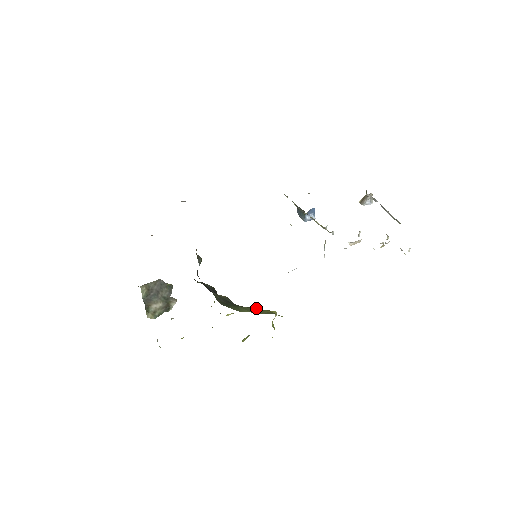
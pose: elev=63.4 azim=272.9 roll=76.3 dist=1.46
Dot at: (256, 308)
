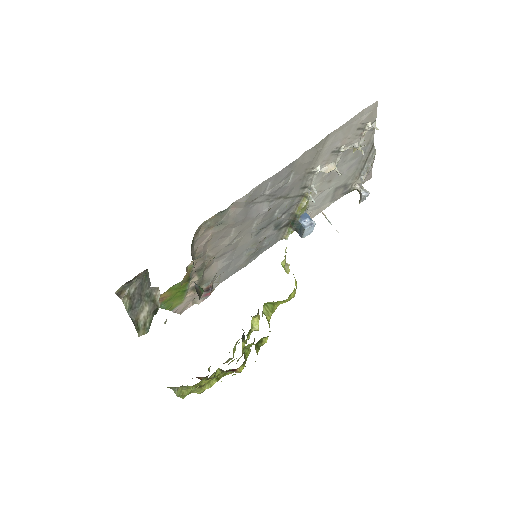
Dot at: occluded
